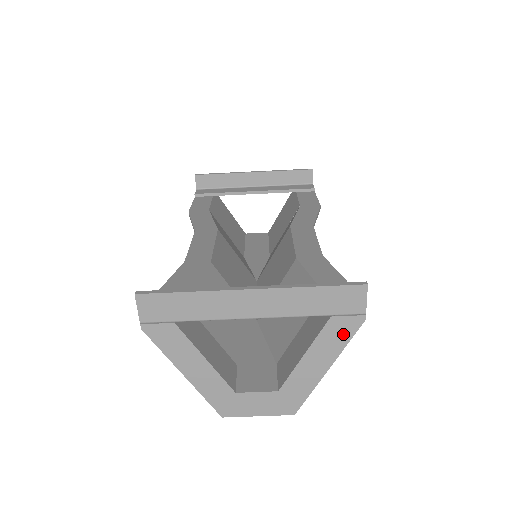
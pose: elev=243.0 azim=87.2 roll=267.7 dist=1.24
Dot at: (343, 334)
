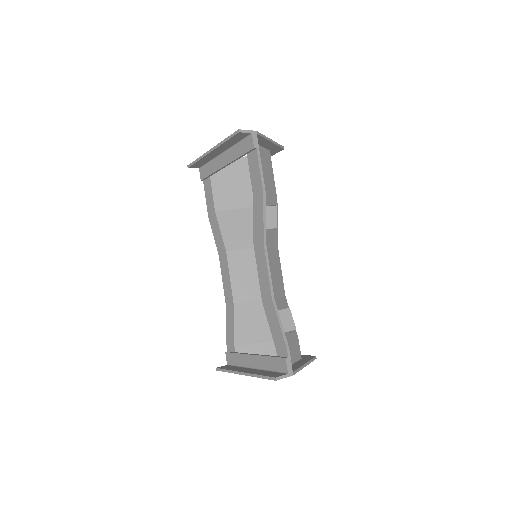
Dot at: occluded
